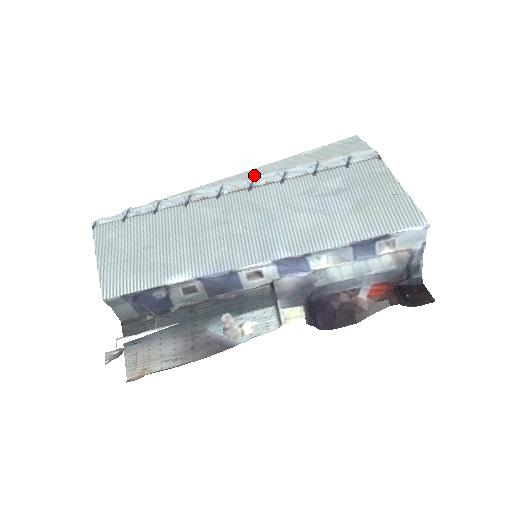
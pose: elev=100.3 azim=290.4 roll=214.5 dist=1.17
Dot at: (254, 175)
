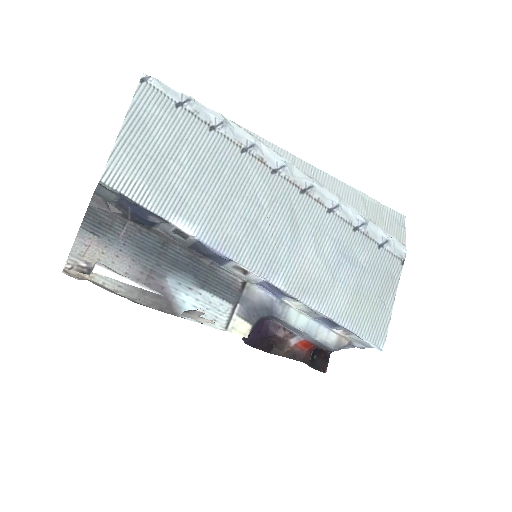
Dot at: (315, 179)
